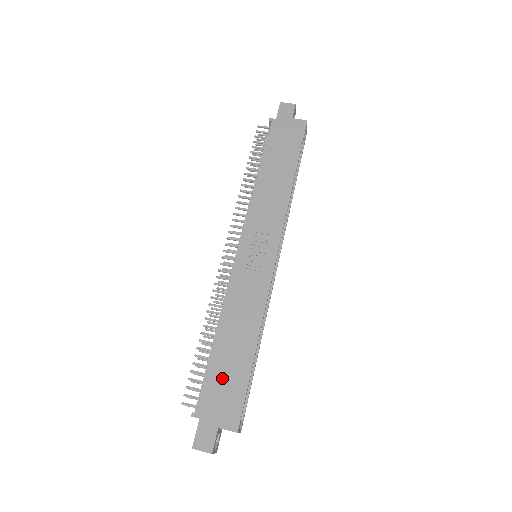
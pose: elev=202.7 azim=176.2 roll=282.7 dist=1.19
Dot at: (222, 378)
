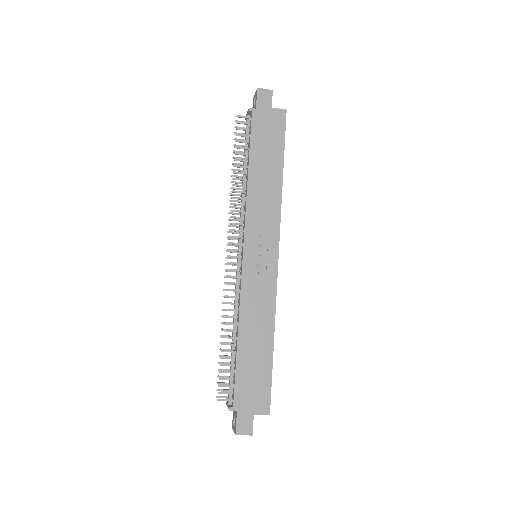
Dot at: (249, 374)
